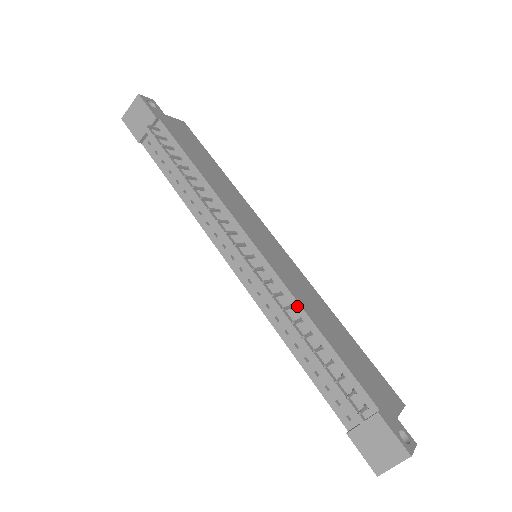
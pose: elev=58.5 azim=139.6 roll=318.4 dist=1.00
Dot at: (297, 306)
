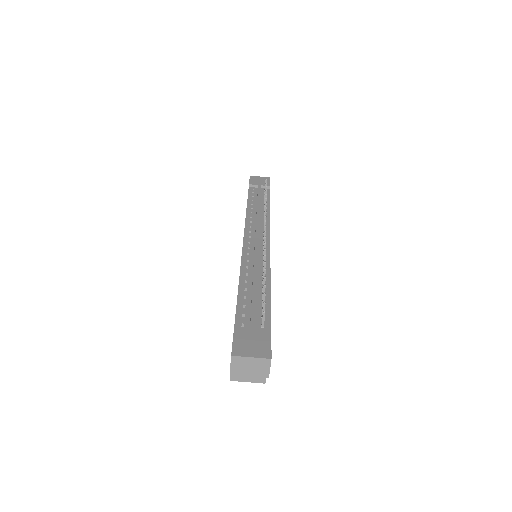
Dot at: (268, 270)
